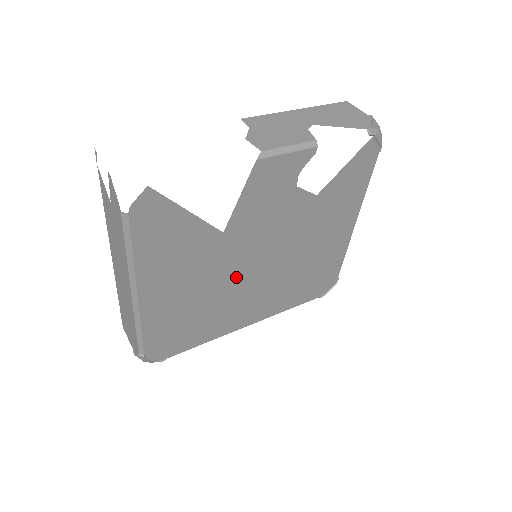
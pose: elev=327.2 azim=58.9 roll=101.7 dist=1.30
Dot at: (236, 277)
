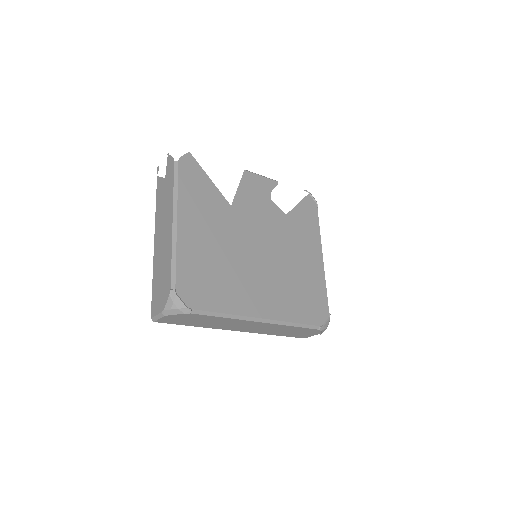
Dot at: (244, 251)
